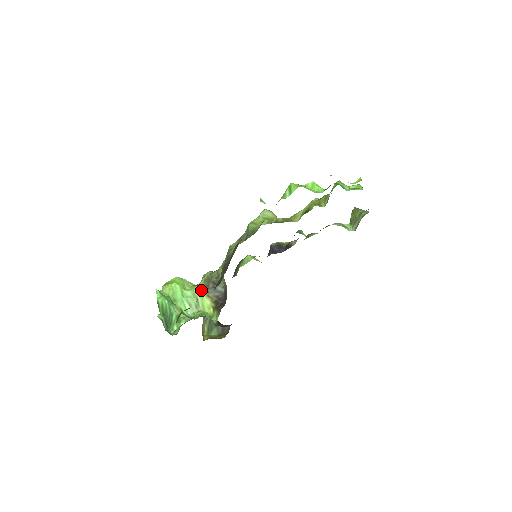
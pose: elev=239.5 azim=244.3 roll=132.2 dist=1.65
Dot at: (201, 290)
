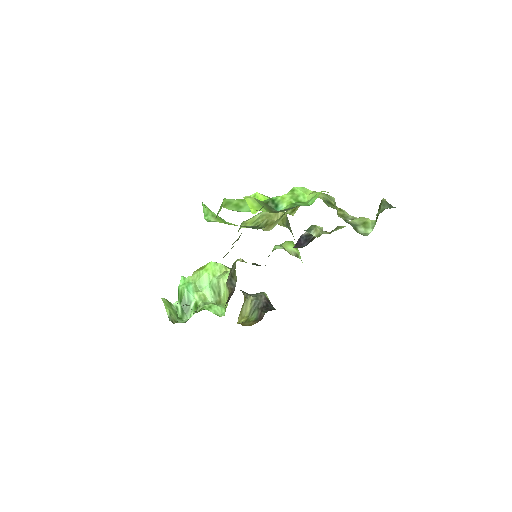
Dot at: occluded
